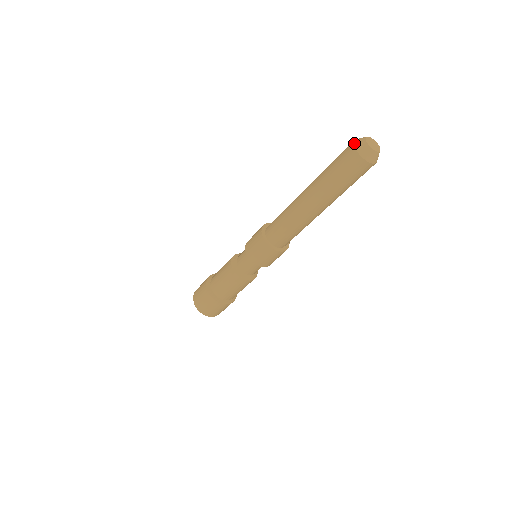
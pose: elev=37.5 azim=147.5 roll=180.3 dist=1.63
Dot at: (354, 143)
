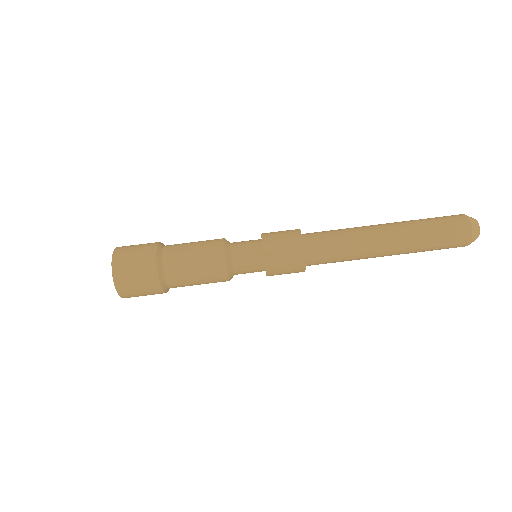
Dot at: occluded
